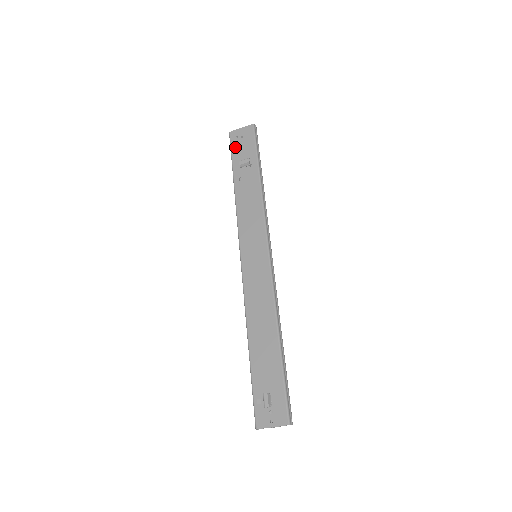
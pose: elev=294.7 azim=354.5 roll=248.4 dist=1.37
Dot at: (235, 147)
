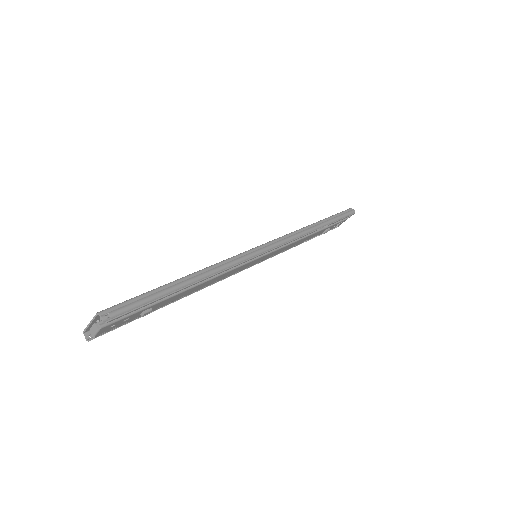
Dot at: occluded
